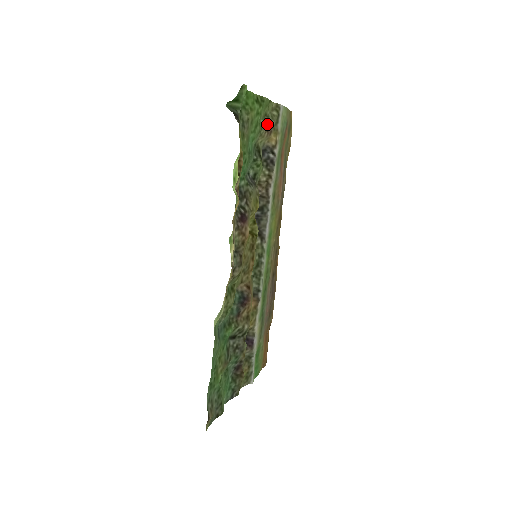
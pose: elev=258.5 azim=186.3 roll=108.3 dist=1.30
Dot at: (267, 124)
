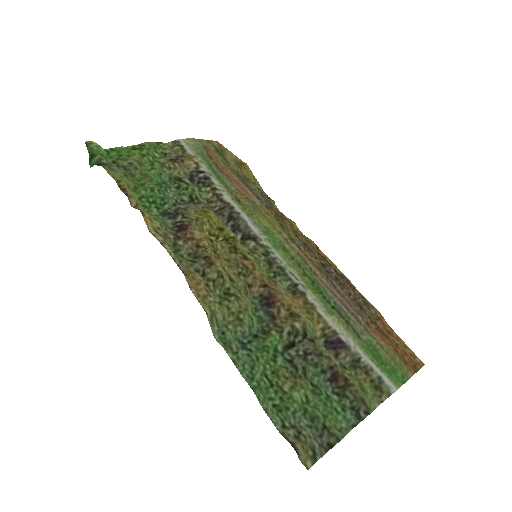
Dot at: (171, 158)
